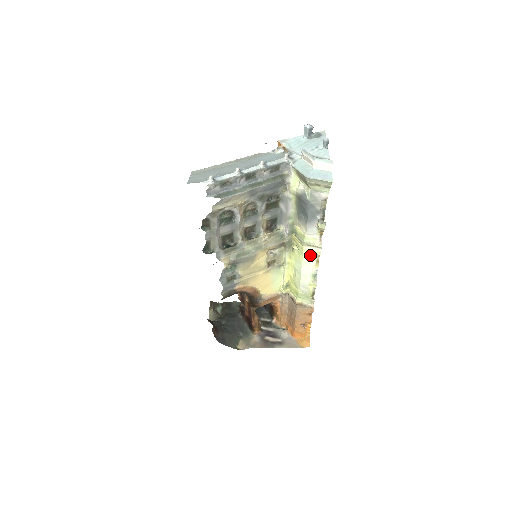
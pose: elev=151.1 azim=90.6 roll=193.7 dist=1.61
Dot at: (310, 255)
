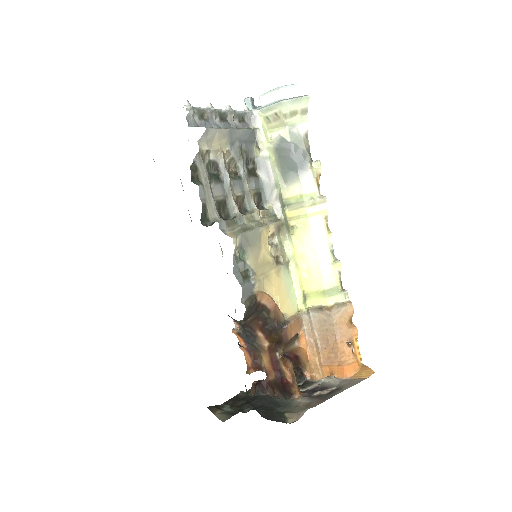
Dot at: (318, 219)
